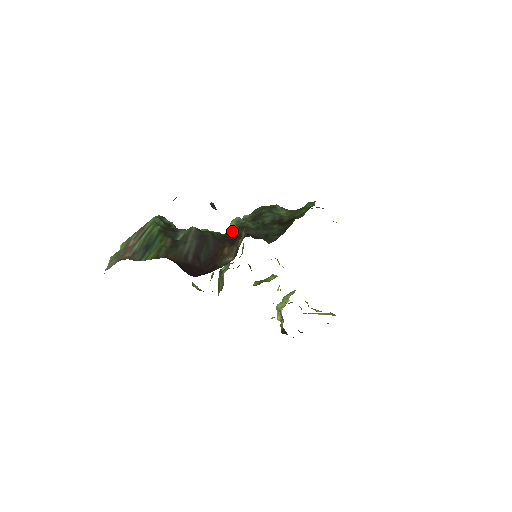
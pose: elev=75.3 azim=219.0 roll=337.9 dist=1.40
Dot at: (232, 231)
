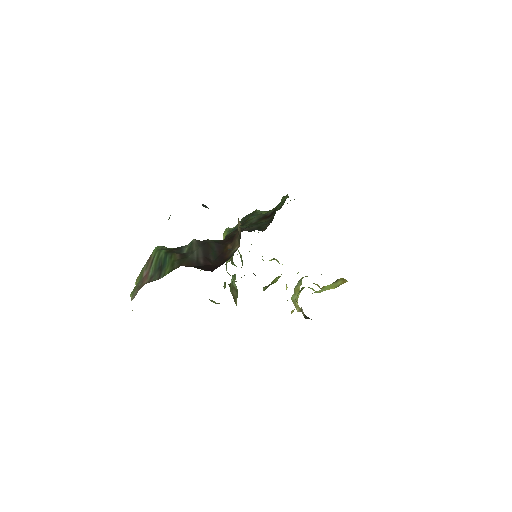
Dot at: (227, 237)
